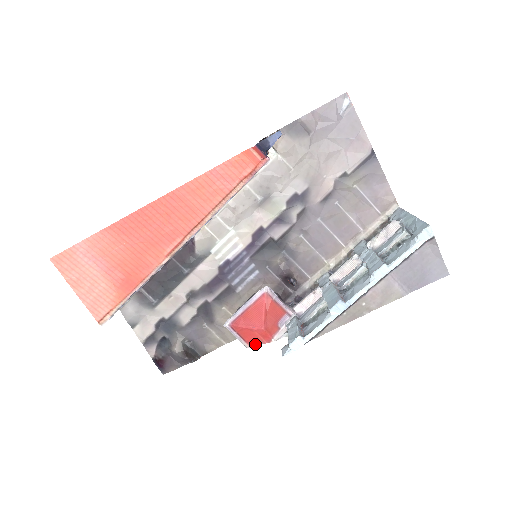
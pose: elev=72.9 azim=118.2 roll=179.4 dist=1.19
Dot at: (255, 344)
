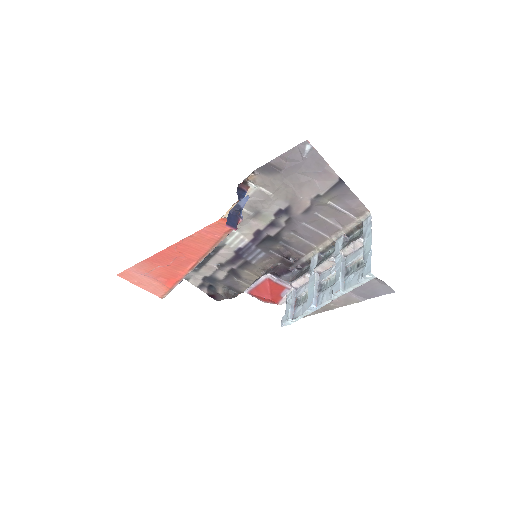
Dot at: occluded
